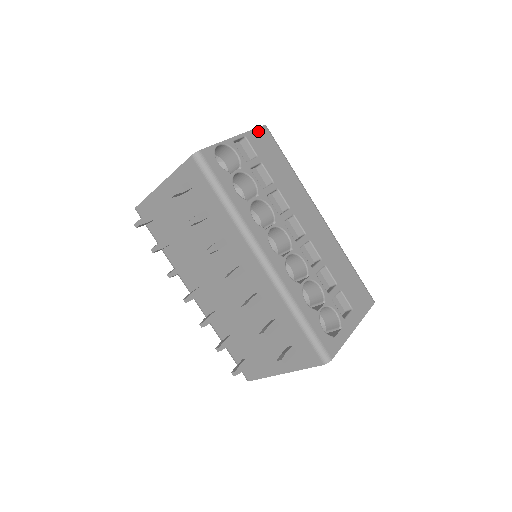
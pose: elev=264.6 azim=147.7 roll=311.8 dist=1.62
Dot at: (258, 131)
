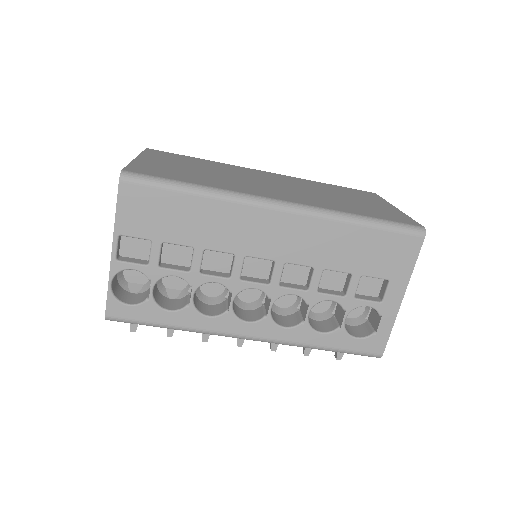
Dot at: (122, 204)
